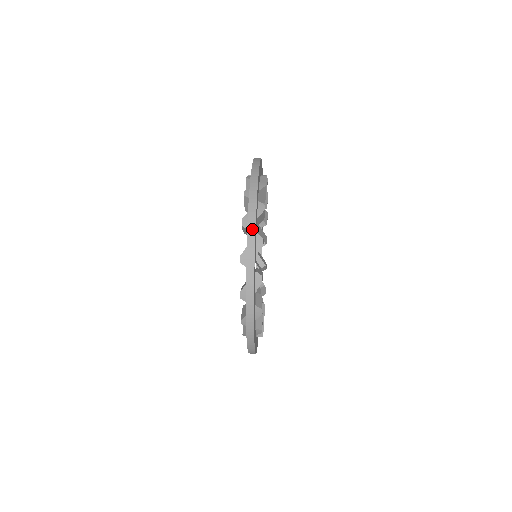
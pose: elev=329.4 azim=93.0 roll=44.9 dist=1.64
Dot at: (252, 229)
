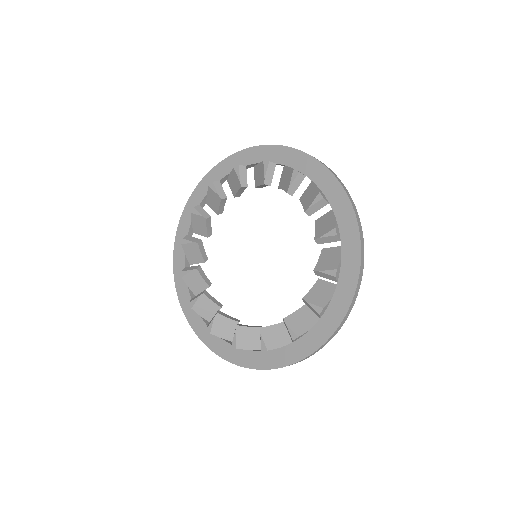
Dot at: (350, 197)
